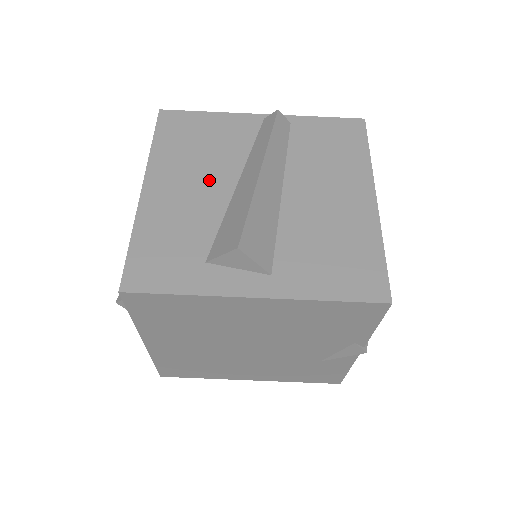
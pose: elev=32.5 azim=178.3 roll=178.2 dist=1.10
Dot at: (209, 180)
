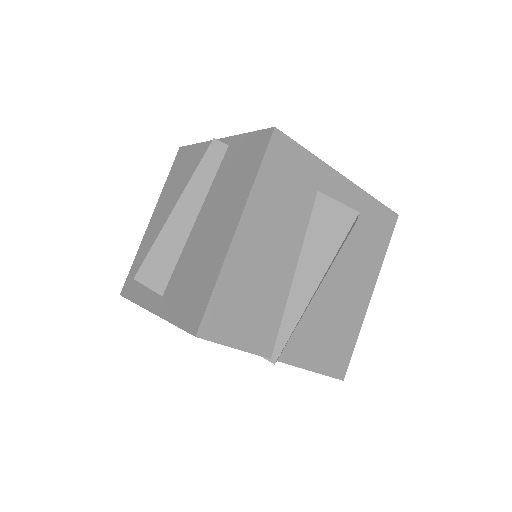
Dot at: occluded
